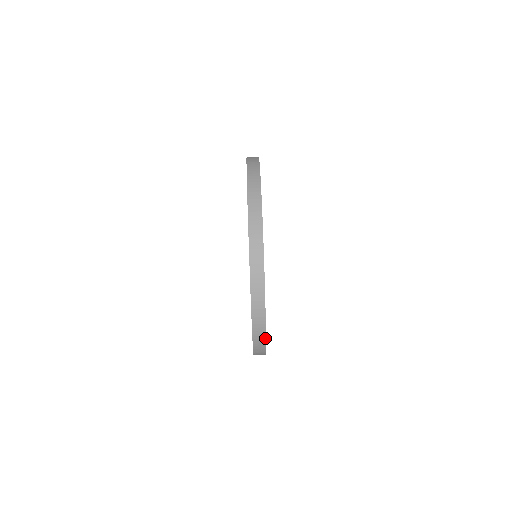
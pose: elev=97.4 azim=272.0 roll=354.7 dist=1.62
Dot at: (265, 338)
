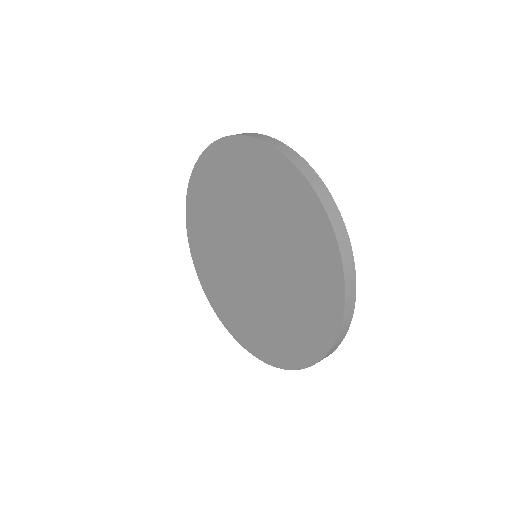
Dot at: (314, 171)
